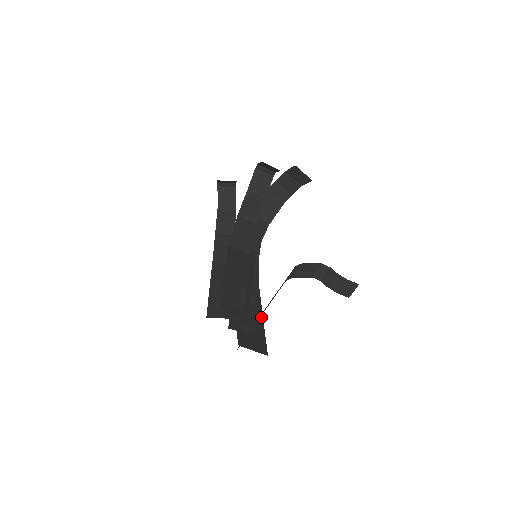
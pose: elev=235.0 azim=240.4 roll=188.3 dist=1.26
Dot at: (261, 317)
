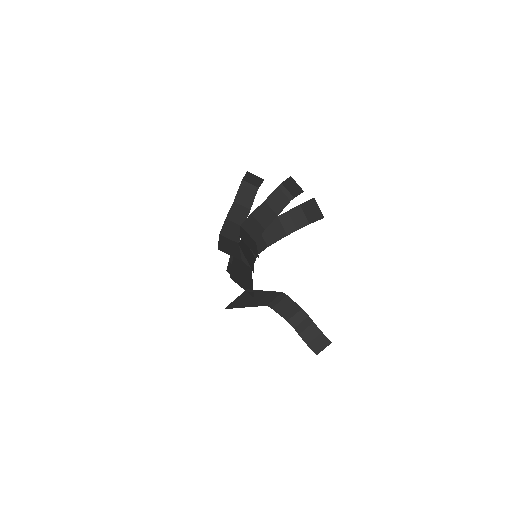
Dot at: occluded
